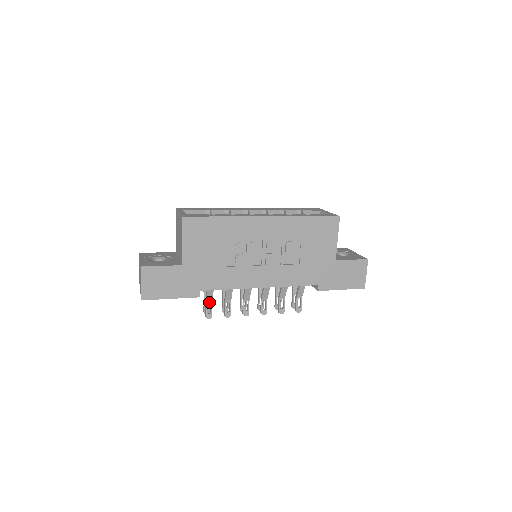
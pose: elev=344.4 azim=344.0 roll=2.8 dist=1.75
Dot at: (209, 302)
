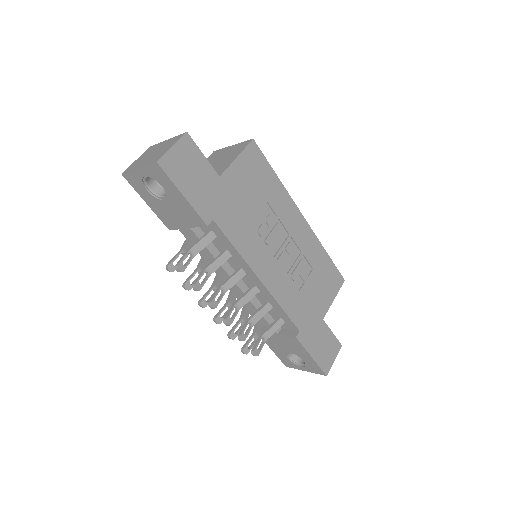
Dot at: (192, 253)
